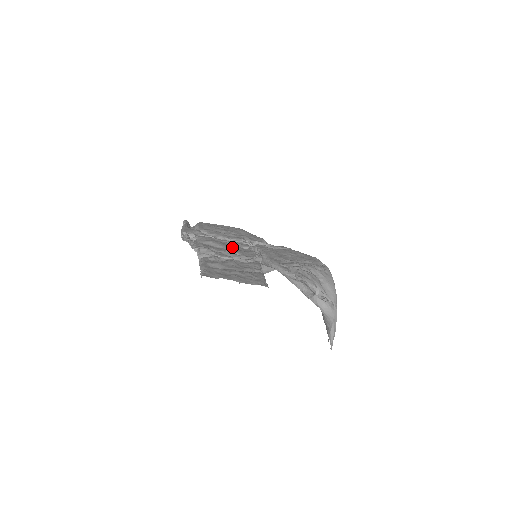
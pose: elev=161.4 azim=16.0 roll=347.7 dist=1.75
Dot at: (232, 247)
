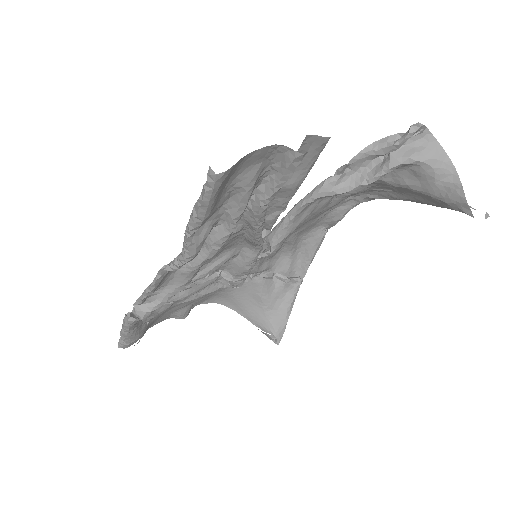
Dot at: (214, 262)
